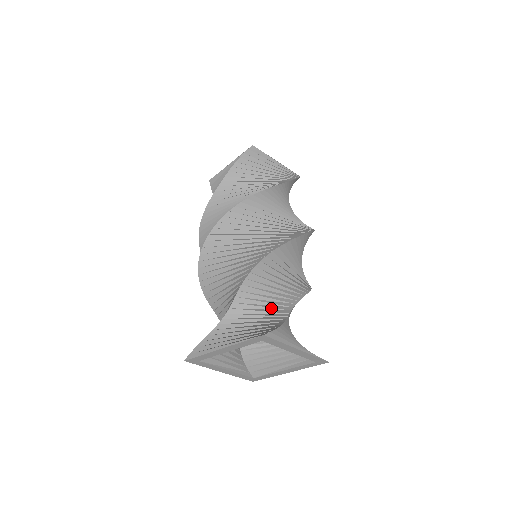
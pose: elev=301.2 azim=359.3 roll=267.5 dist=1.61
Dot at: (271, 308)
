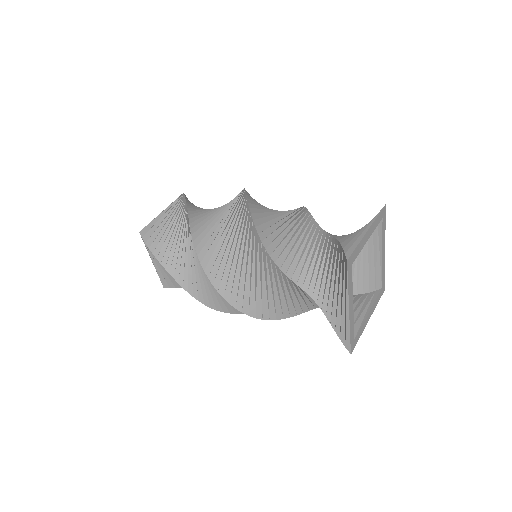
Dot at: occluded
